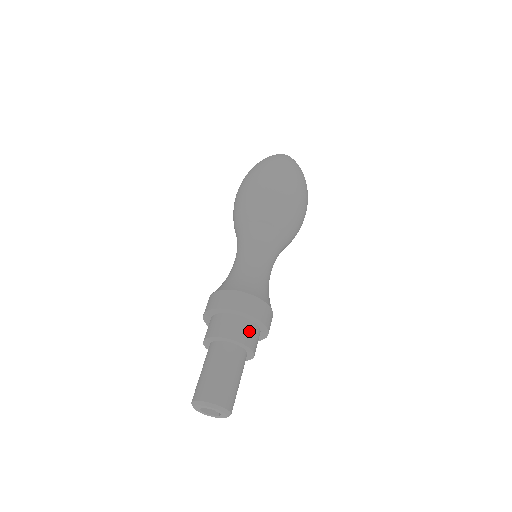
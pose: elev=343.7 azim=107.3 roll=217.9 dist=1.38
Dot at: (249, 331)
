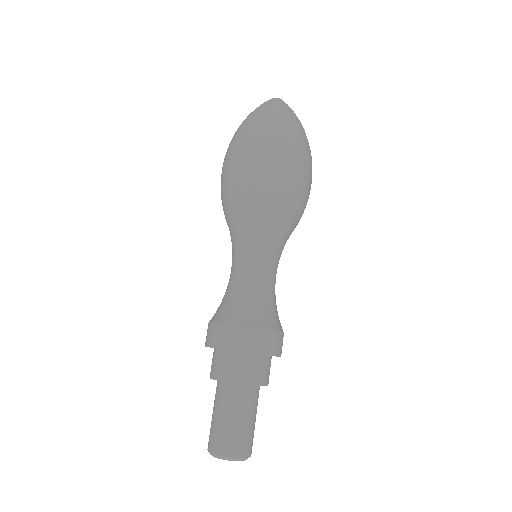
Dot at: (264, 368)
